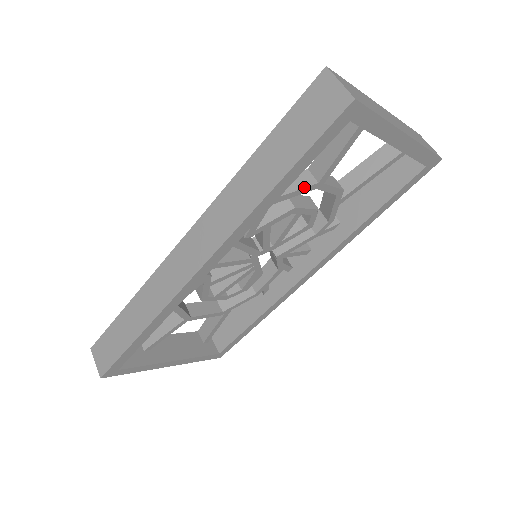
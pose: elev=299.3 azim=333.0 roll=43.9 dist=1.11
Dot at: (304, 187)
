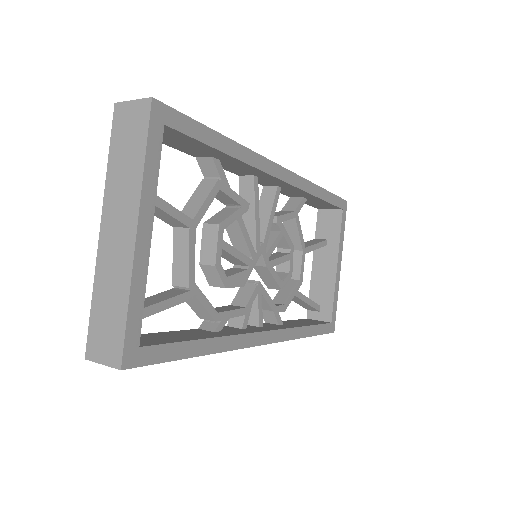
Dot at: occluded
